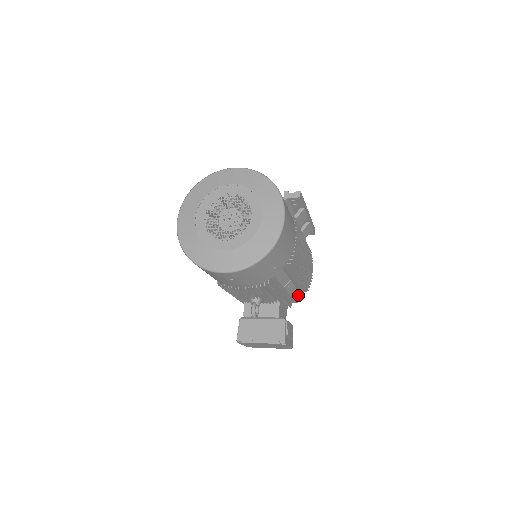
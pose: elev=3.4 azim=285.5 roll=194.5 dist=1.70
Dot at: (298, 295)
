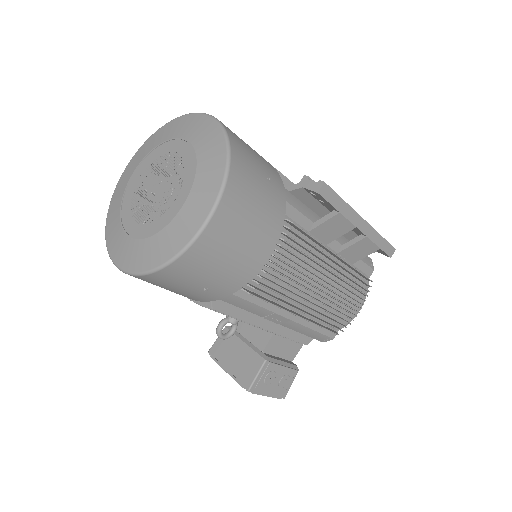
Dot at: (317, 334)
